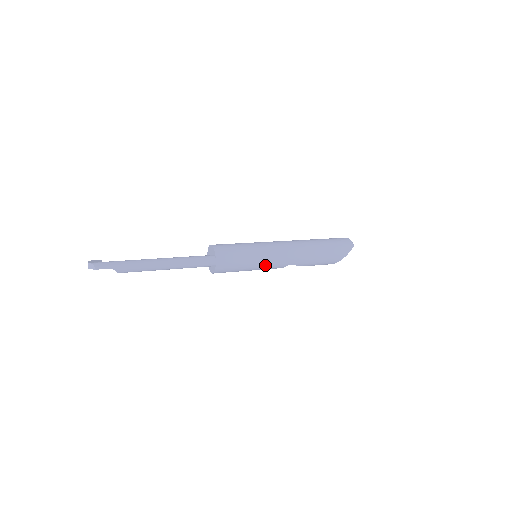
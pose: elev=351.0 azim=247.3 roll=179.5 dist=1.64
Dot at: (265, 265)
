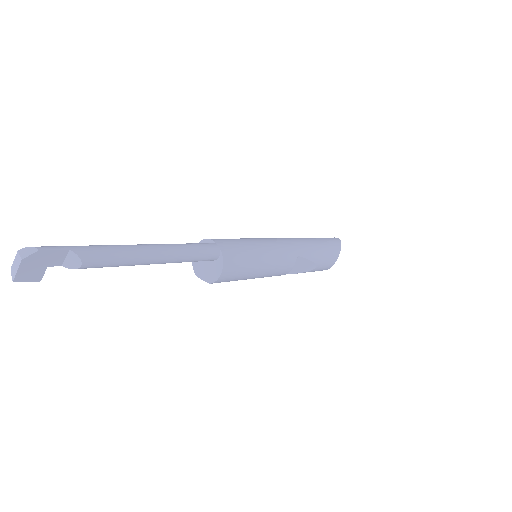
Dot at: (275, 254)
